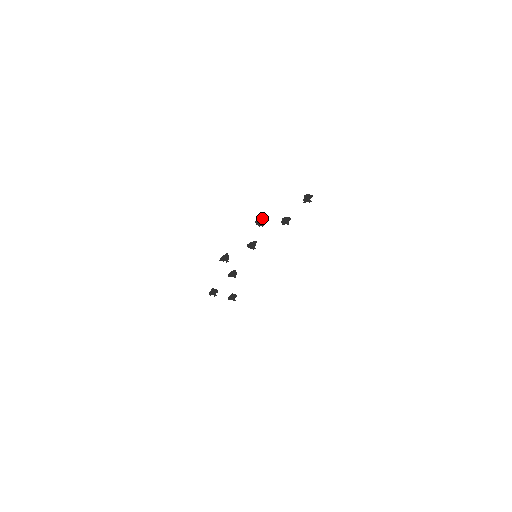
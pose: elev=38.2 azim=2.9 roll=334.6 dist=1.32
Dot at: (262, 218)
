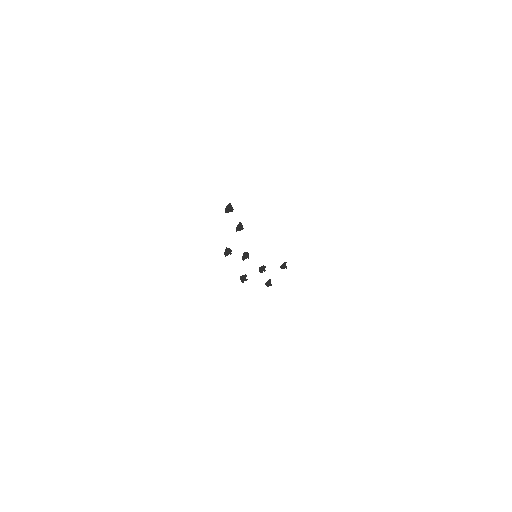
Dot at: (225, 251)
